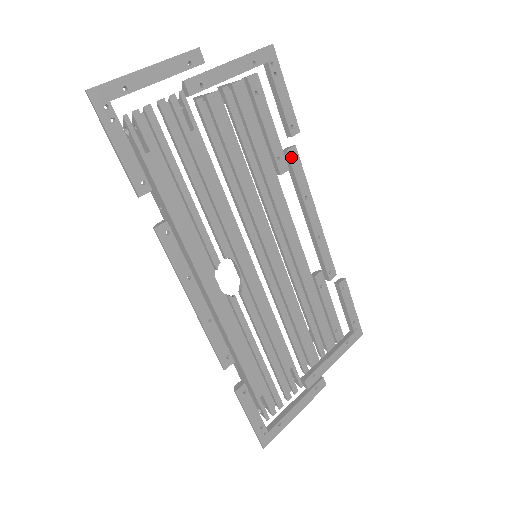
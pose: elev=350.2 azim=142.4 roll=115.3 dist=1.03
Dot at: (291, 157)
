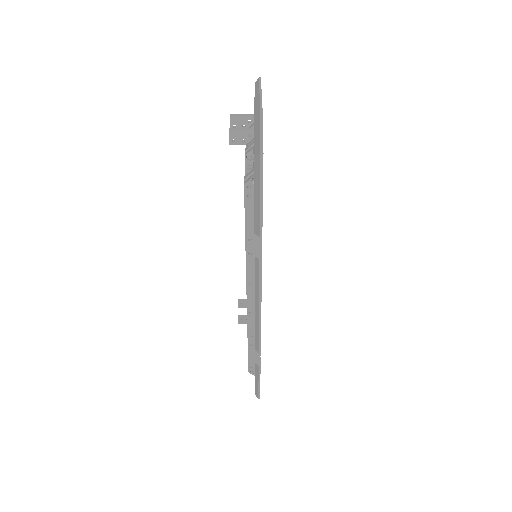
Dot at: occluded
